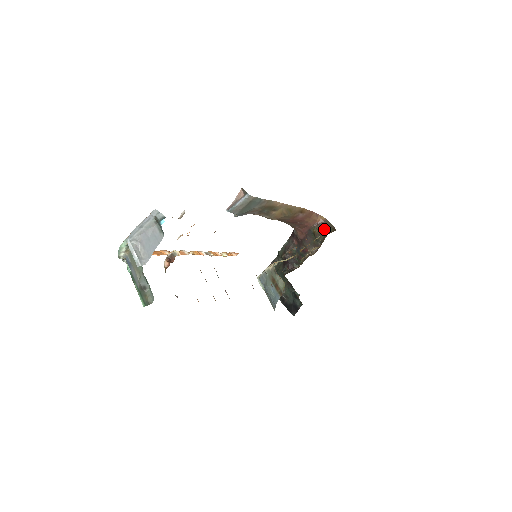
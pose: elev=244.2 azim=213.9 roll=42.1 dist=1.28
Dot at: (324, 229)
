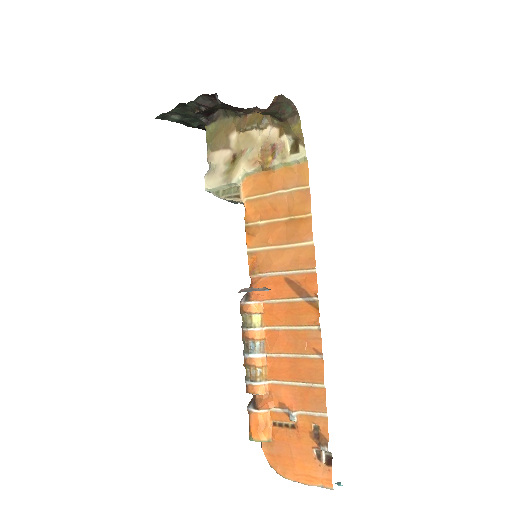
Dot at: (278, 111)
